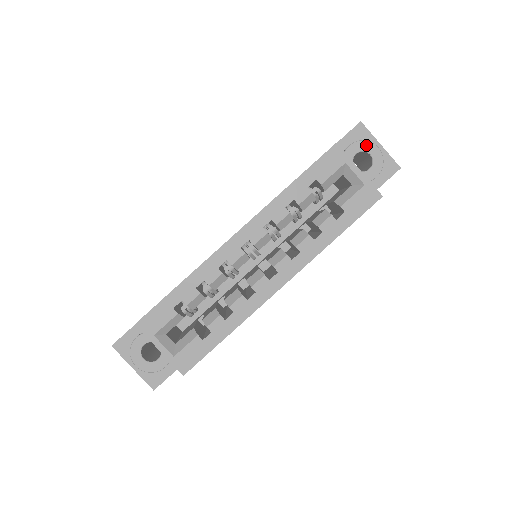
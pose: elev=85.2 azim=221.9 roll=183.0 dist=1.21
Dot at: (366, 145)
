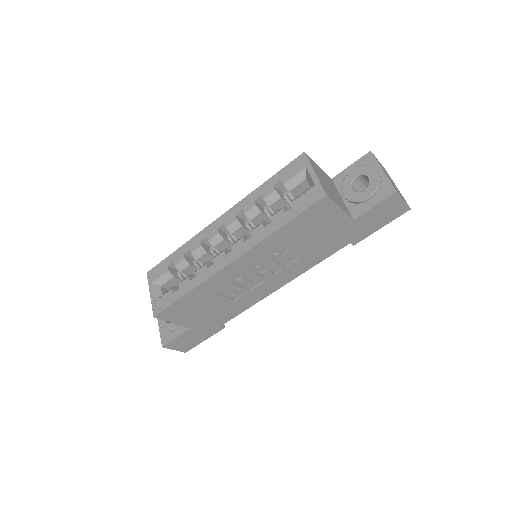
Dot at: (367, 169)
